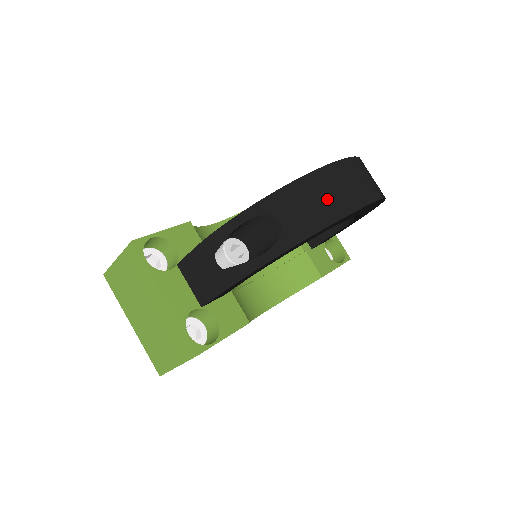
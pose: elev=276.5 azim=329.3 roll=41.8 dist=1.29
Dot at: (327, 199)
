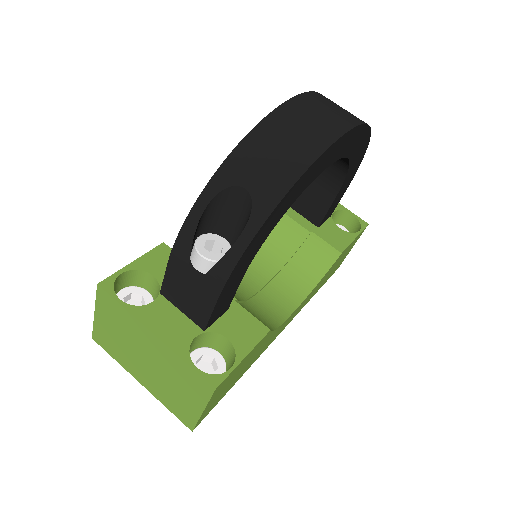
Dot at: (292, 142)
